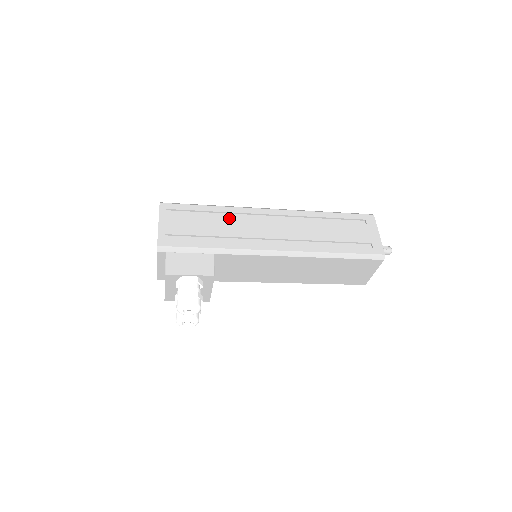
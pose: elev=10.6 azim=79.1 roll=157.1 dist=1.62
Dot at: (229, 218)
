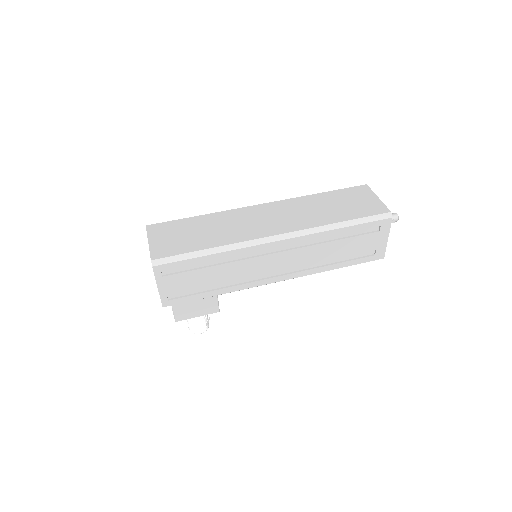
Dot at: (231, 263)
